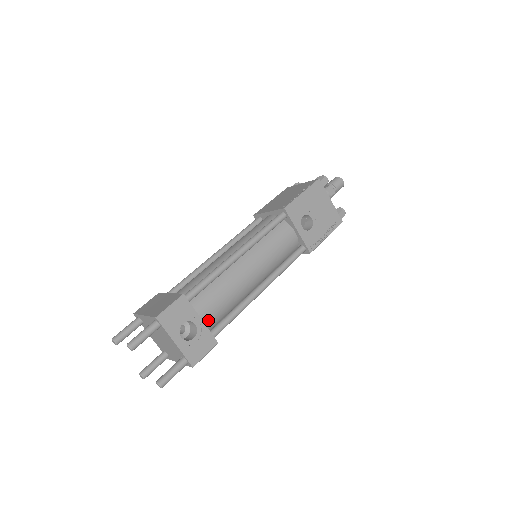
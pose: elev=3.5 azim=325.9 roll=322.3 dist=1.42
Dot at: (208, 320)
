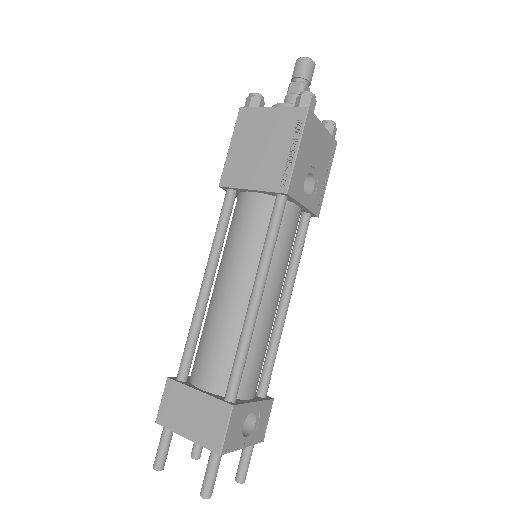
Dot at: (256, 389)
